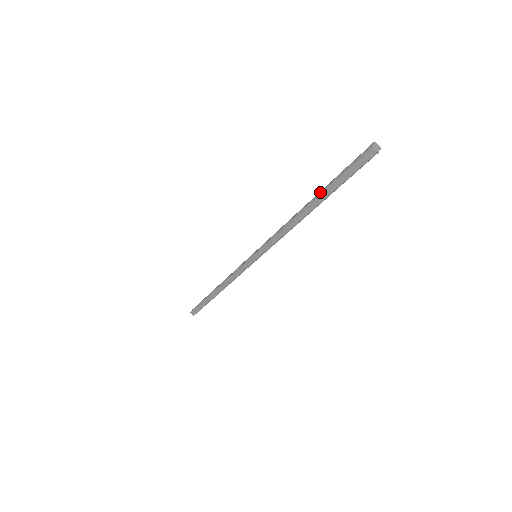
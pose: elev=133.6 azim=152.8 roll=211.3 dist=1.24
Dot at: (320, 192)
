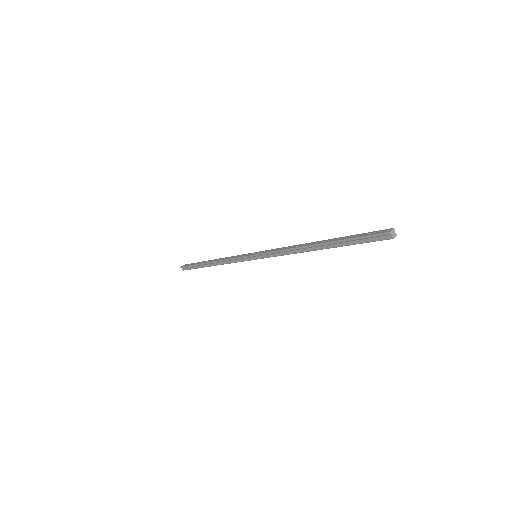
Dot at: (329, 245)
